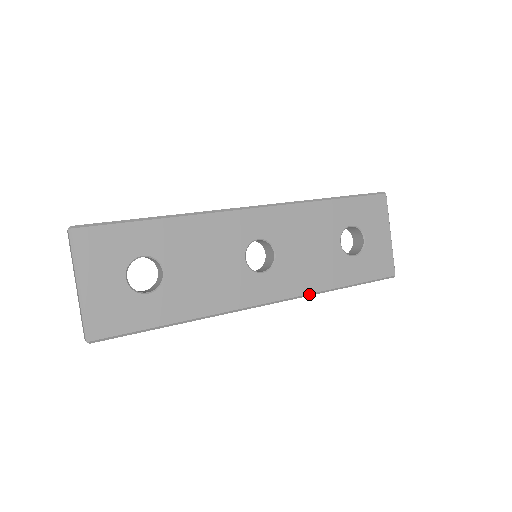
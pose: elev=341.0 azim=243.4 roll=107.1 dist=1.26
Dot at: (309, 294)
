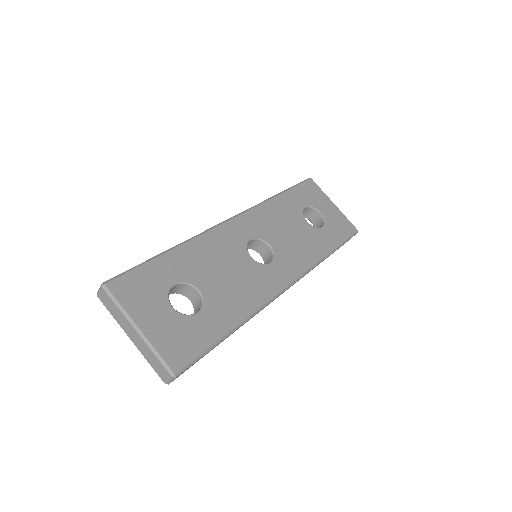
Dot at: (313, 266)
